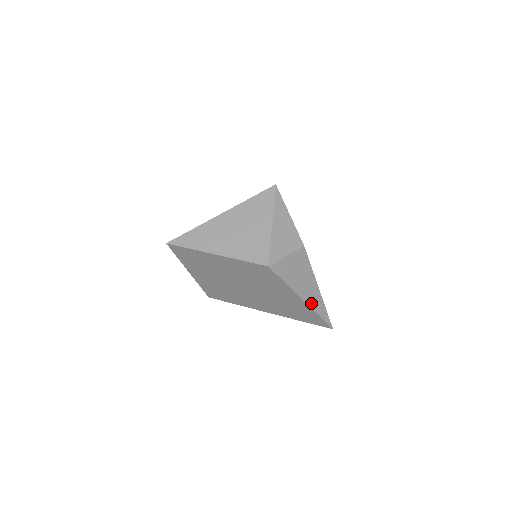
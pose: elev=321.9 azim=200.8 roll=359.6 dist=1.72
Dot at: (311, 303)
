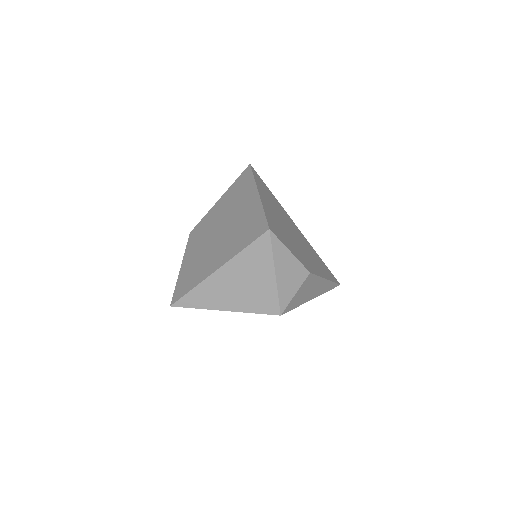
Dot at: (320, 292)
